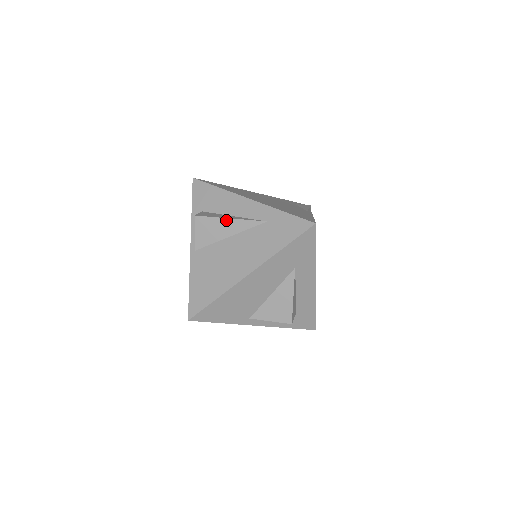
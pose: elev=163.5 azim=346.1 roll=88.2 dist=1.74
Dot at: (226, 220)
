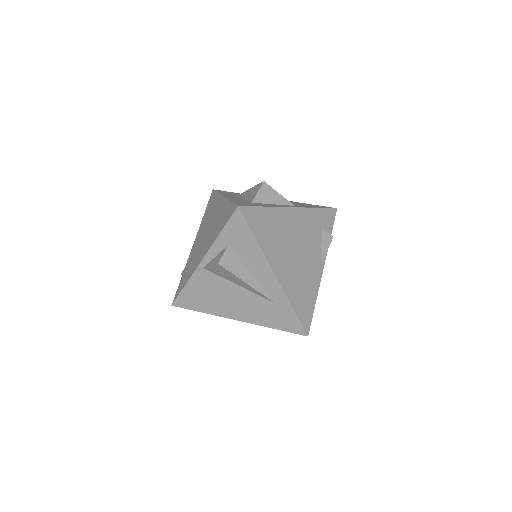
Dot at: (244, 282)
